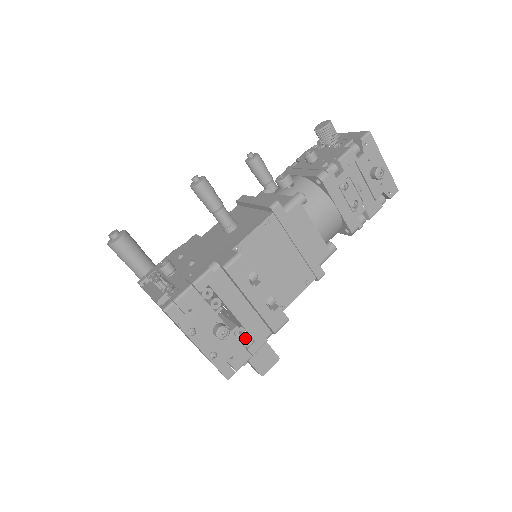
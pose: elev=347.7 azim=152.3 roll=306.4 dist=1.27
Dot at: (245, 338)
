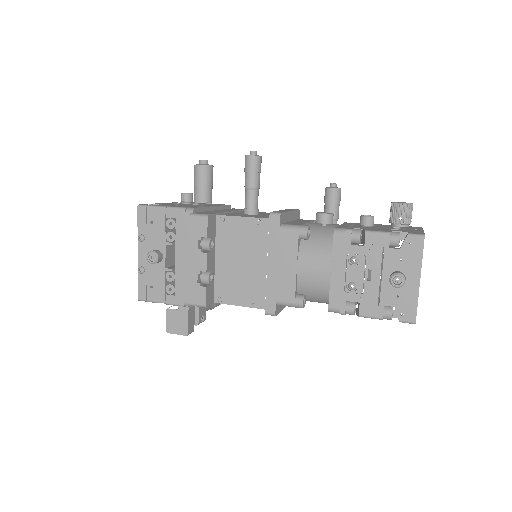
Dot at: (170, 285)
